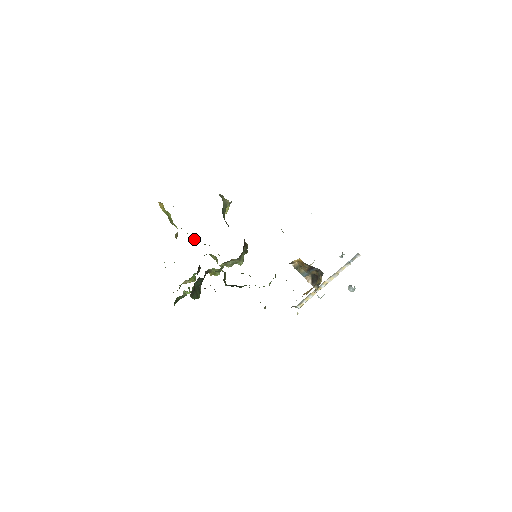
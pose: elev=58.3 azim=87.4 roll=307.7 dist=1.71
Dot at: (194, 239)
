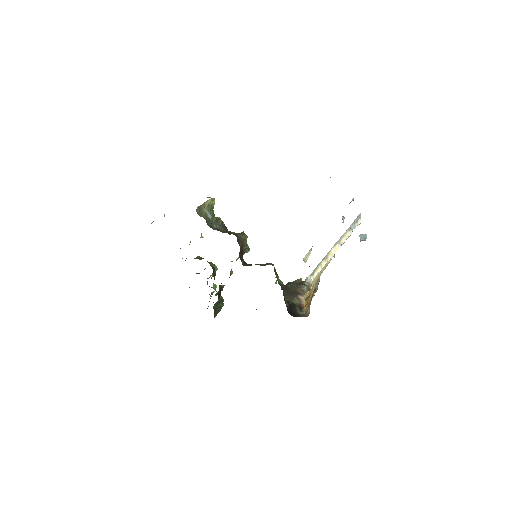
Dot at: occluded
